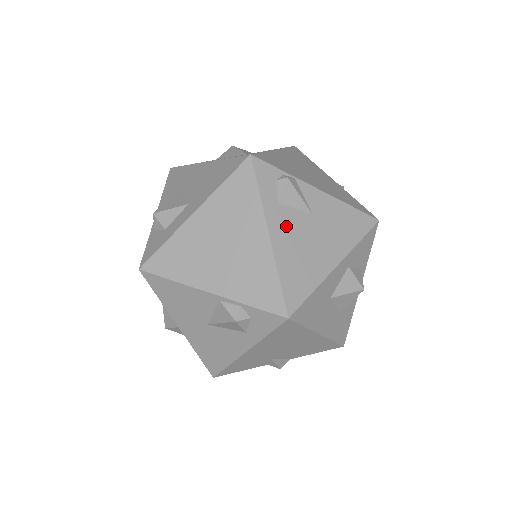
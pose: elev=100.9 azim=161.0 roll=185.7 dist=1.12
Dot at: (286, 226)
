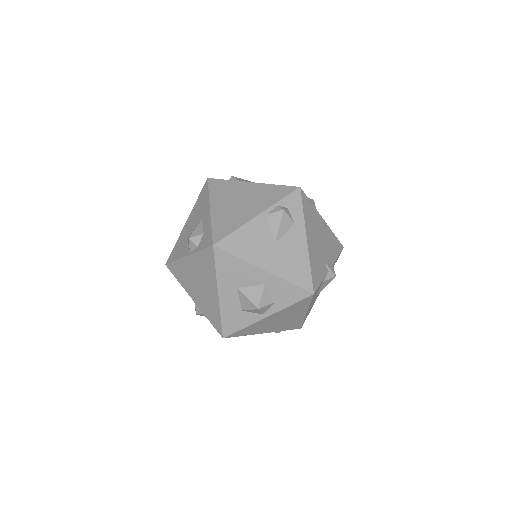
Dot at: occluded
